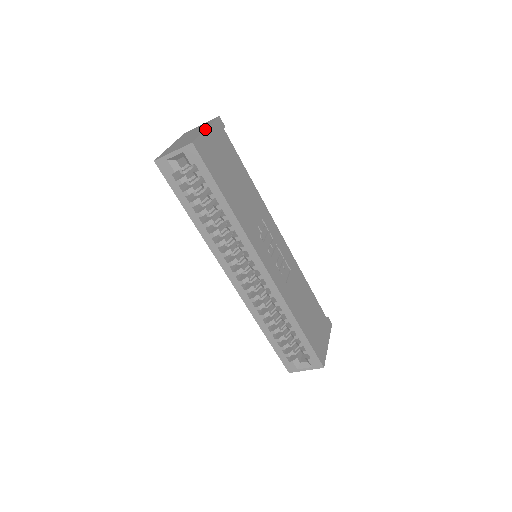
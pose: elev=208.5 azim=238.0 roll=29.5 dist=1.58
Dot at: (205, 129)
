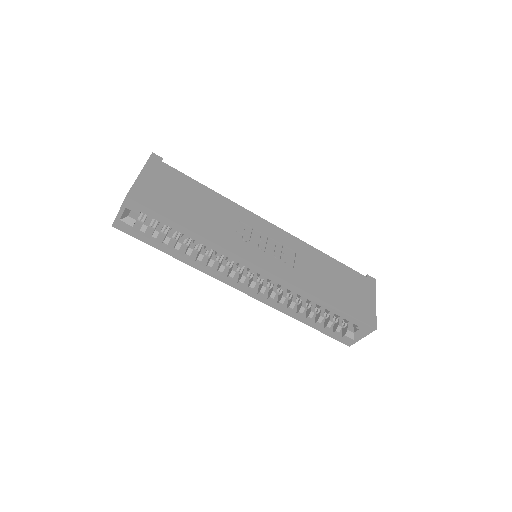
Dot at: (138, 175)
